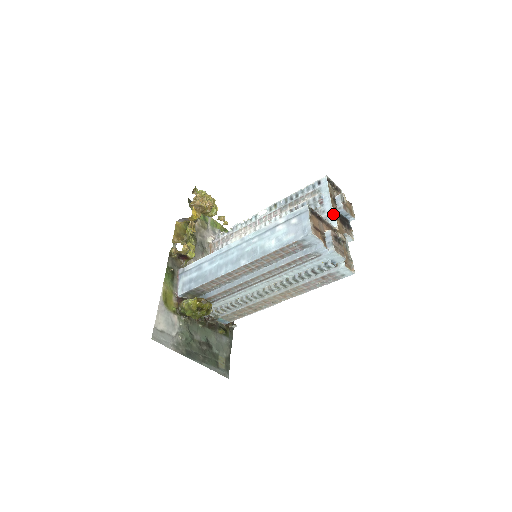
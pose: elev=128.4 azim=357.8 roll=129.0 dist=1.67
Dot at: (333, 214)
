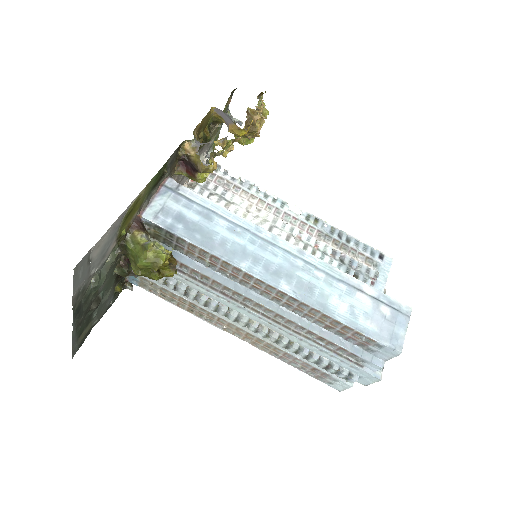
Dot at: occluded
